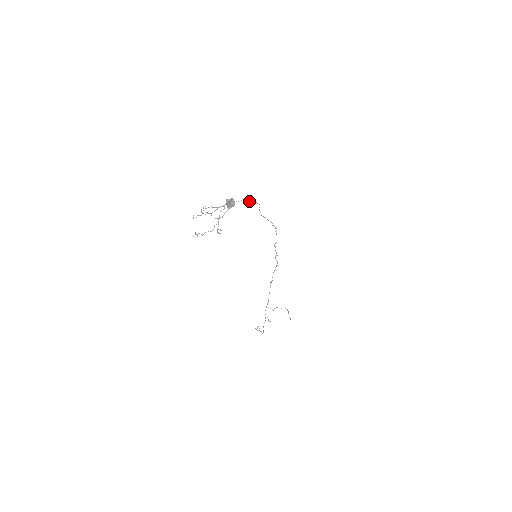
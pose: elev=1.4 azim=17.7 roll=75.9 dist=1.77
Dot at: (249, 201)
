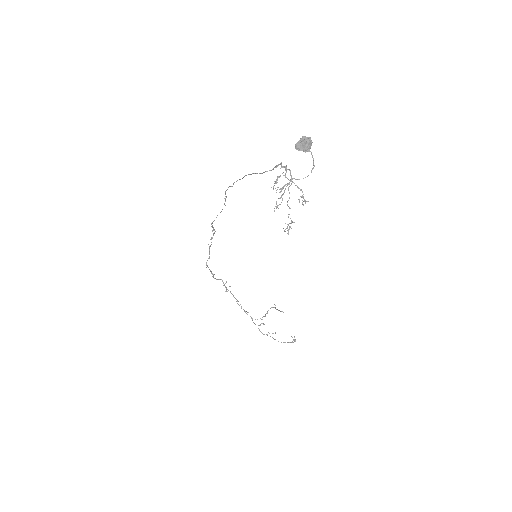
Dot at: occluded
